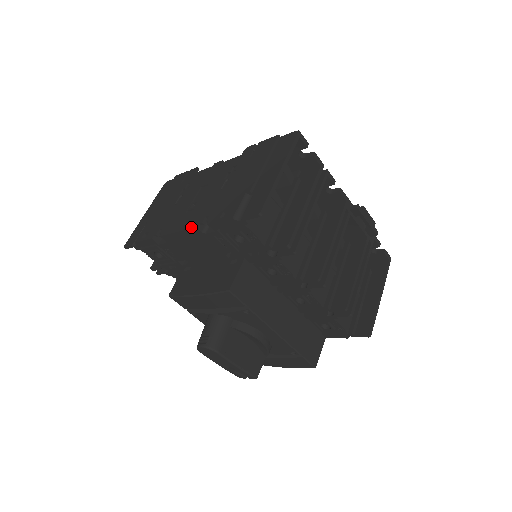
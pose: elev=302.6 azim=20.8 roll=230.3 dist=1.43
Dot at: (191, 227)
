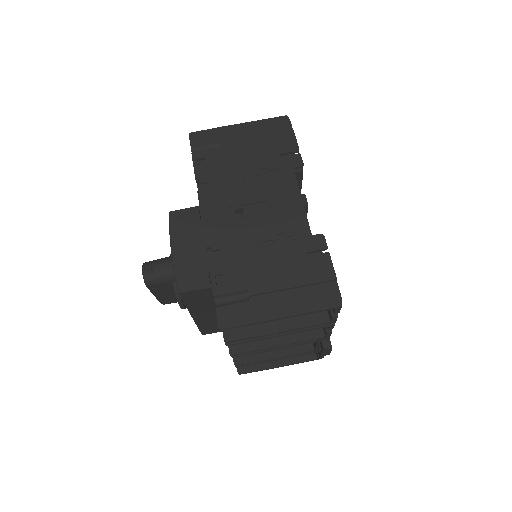
Dot at: (206, 238)
